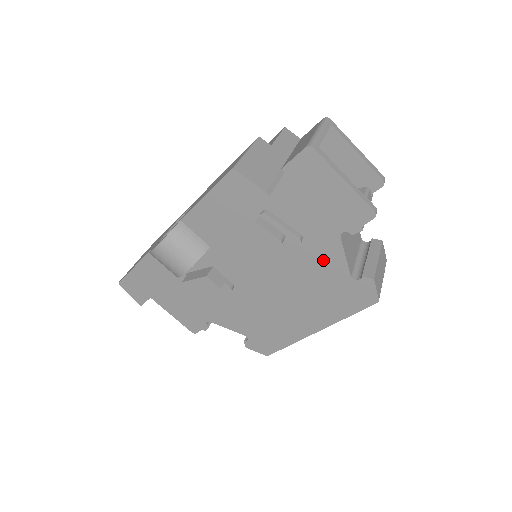
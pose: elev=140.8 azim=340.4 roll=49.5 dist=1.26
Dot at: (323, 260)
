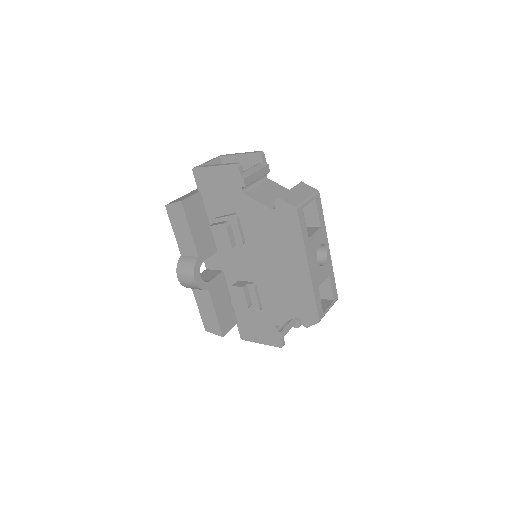
Dot at: (255, 216)
